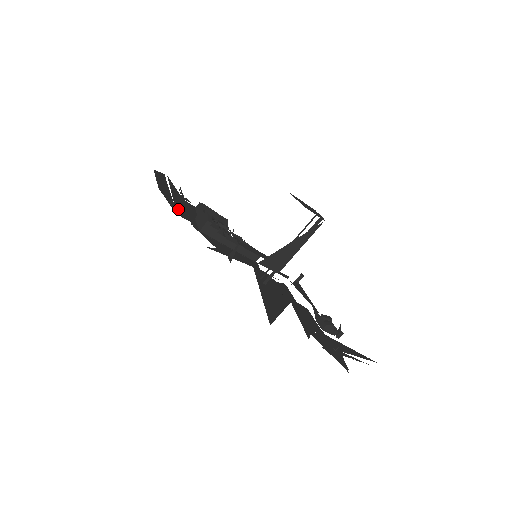
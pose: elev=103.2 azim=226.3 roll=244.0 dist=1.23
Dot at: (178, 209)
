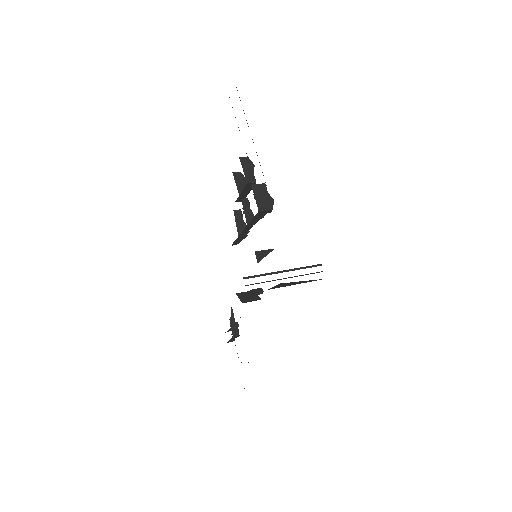
Dot at: occluded
